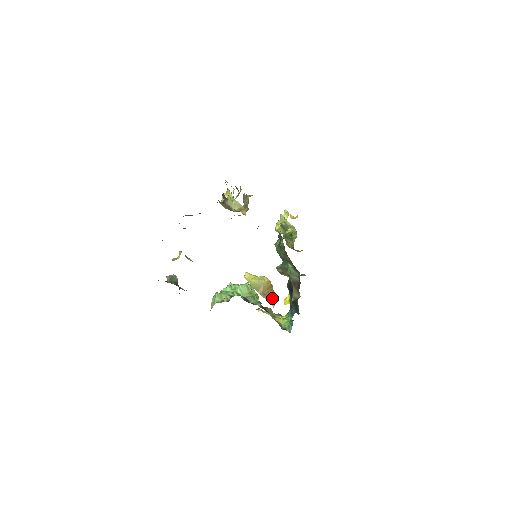
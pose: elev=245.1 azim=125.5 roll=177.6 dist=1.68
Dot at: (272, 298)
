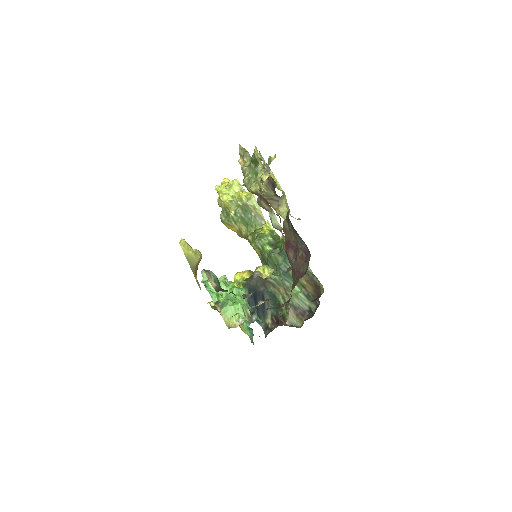
Dot at: occluded
